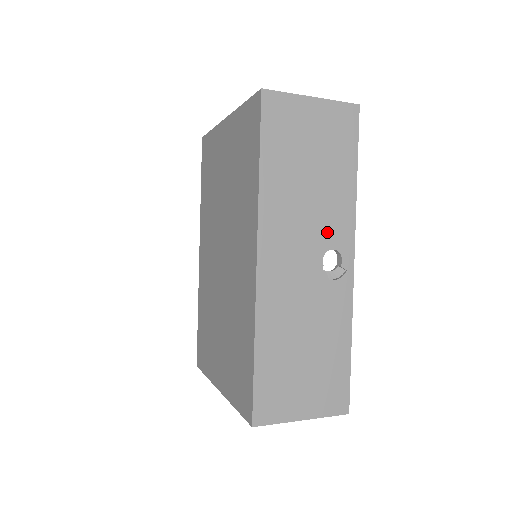
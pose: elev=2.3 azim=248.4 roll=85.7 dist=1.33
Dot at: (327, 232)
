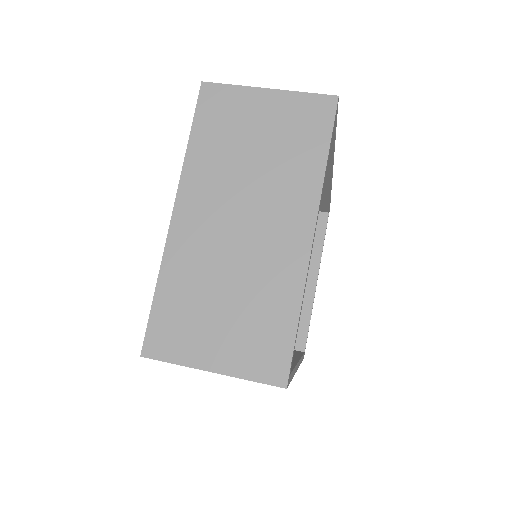
Dot at: occluded
